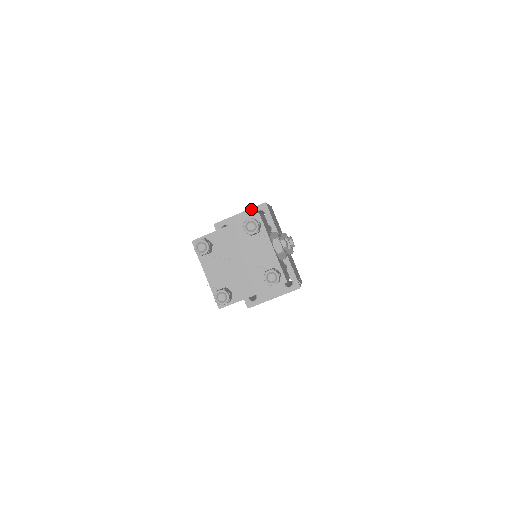
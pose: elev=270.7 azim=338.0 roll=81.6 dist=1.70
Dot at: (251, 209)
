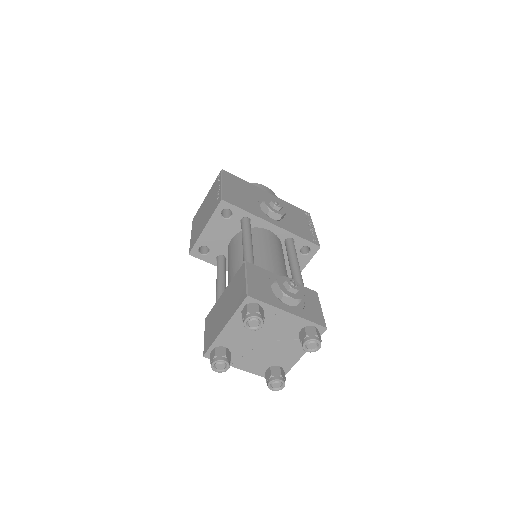
Dot at: (212, 216)
